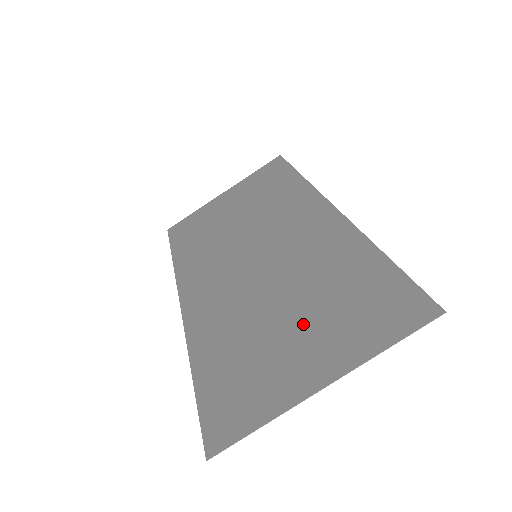
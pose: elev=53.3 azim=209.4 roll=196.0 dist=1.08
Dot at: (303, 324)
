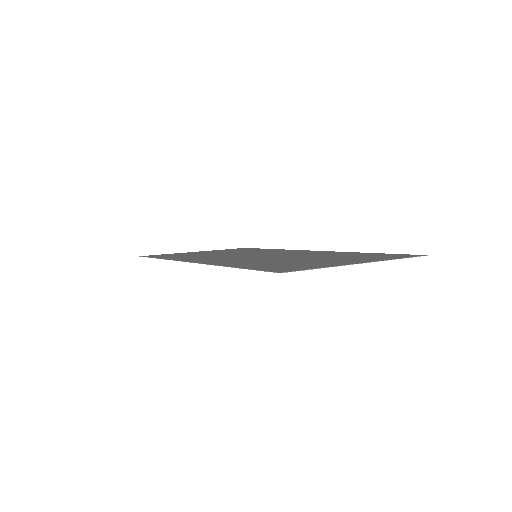
Dot at: (325, 259)
